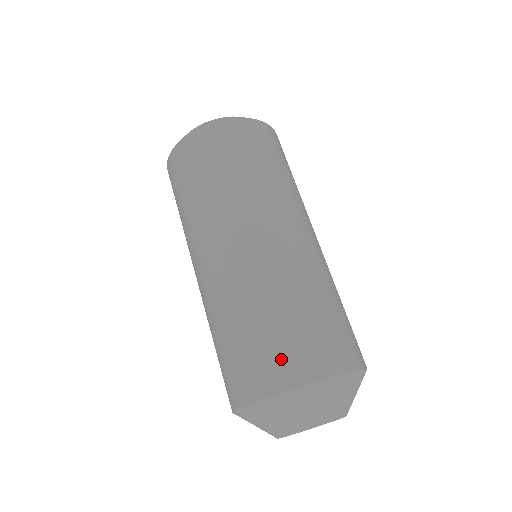
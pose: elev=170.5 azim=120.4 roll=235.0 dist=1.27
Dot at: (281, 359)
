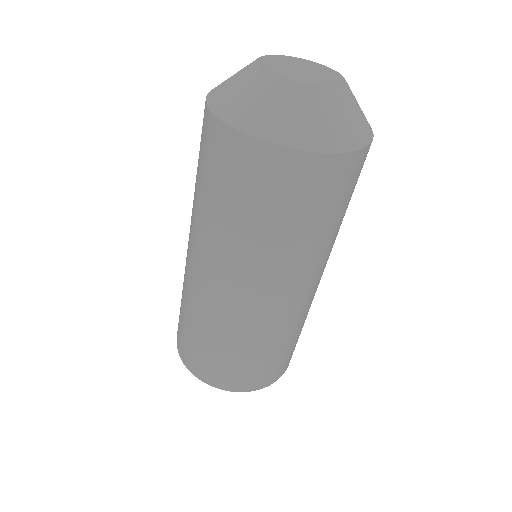
Dot at: occluded
